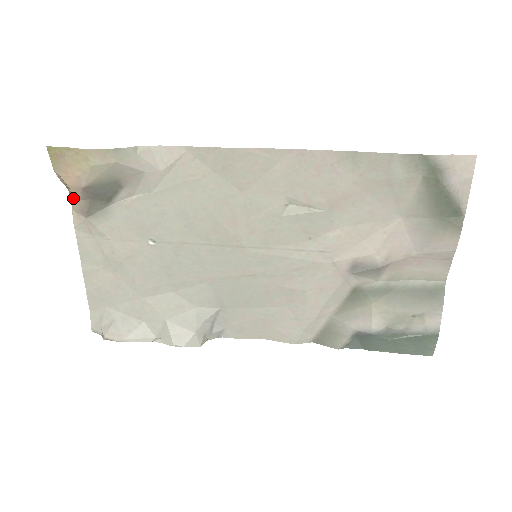
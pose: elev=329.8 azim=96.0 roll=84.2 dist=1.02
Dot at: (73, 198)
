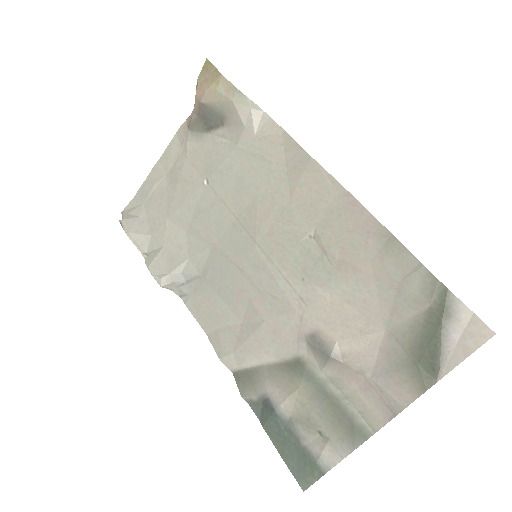
Dot at: occluded
